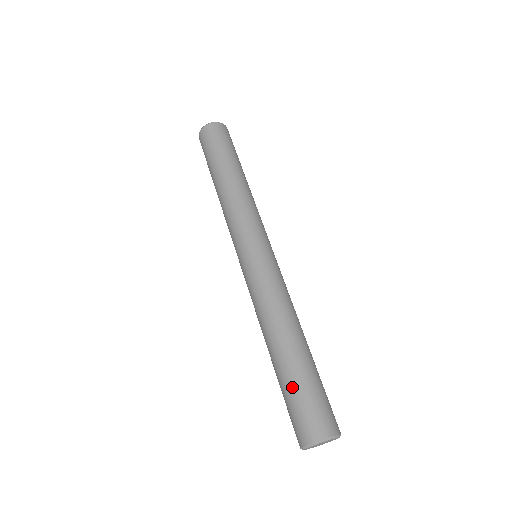
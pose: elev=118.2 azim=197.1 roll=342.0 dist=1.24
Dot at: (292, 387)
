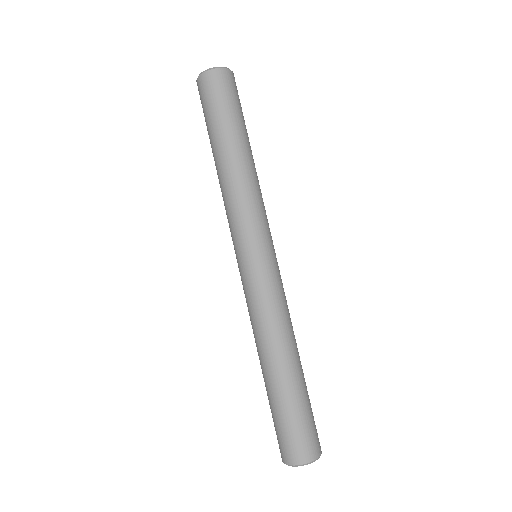
Dot at: (300, 407)
